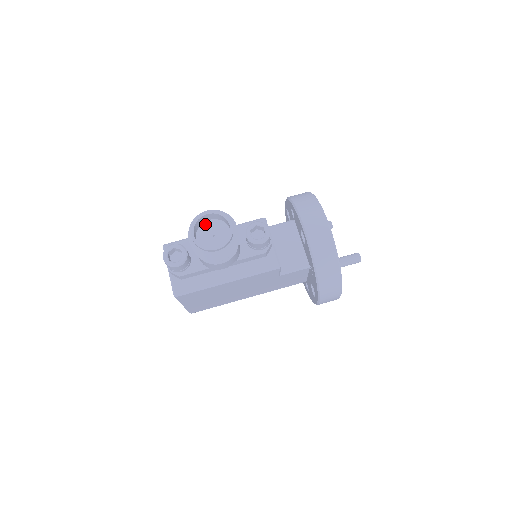
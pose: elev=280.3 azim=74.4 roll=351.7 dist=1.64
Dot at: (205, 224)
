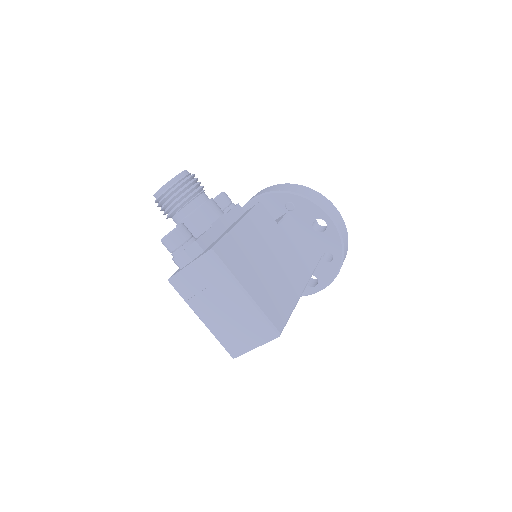
Dot at: occluded
